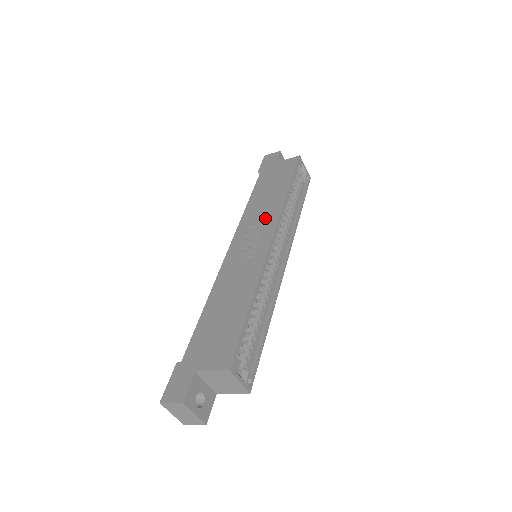
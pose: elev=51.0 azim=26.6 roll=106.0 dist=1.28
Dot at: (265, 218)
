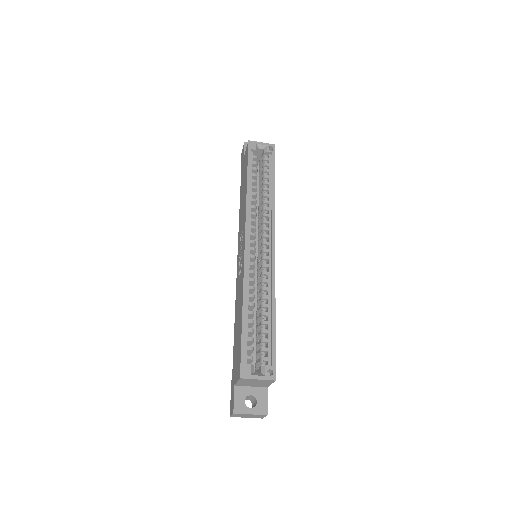
Dot at: (242, 223)
